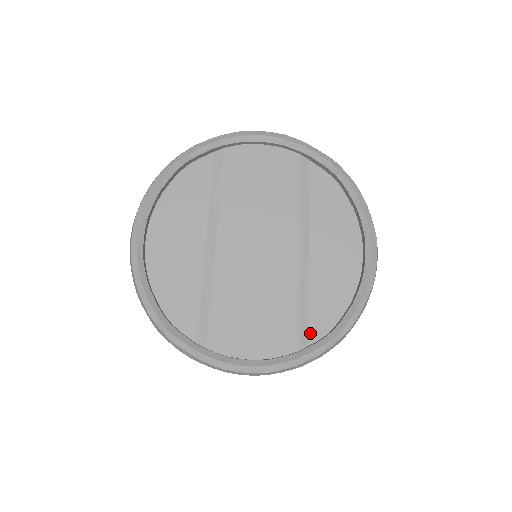
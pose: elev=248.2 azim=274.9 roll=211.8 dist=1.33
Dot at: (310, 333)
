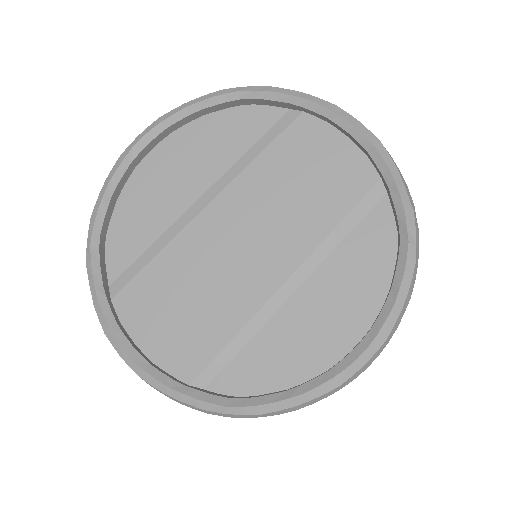
Dot at: (218, 378)
